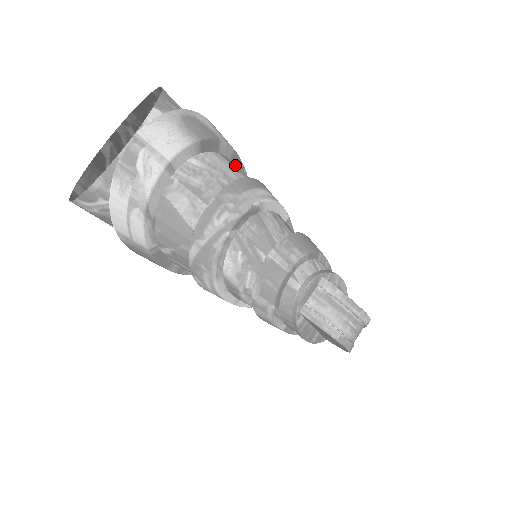
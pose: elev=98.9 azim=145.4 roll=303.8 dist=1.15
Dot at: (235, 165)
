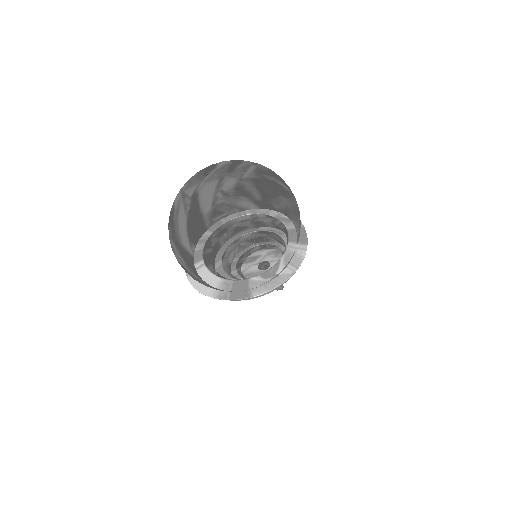
Dot at: occluded
